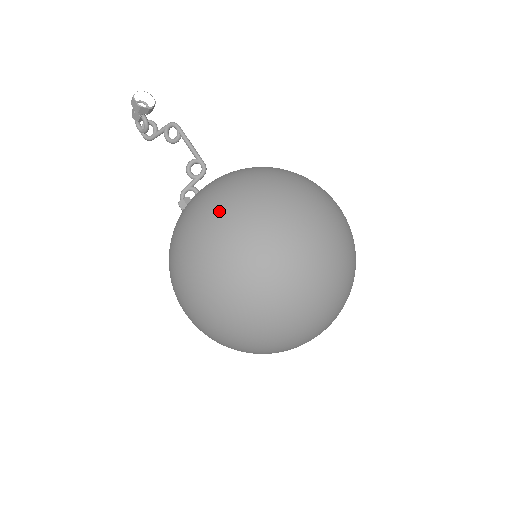
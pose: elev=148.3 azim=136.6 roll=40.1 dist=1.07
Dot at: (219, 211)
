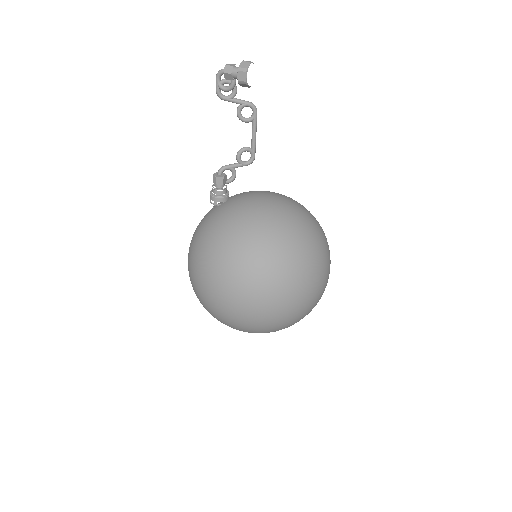
Dot at: (290, 265)
